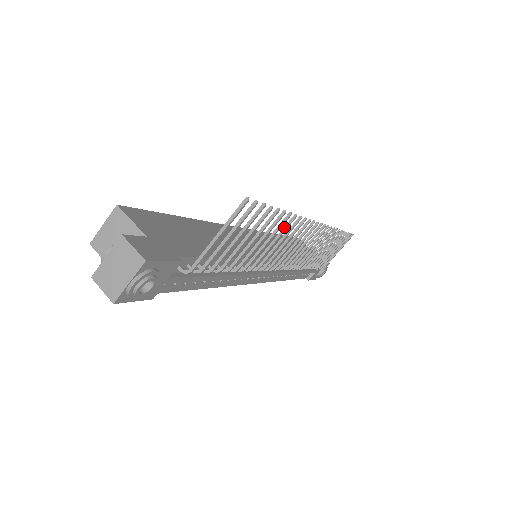
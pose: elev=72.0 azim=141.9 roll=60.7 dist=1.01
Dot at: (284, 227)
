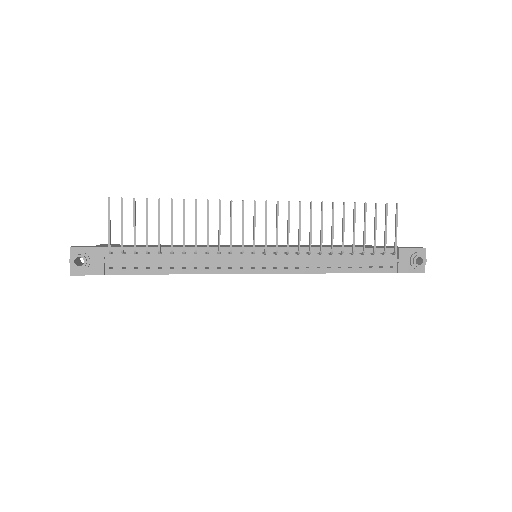
Dot at: (195, 211)
